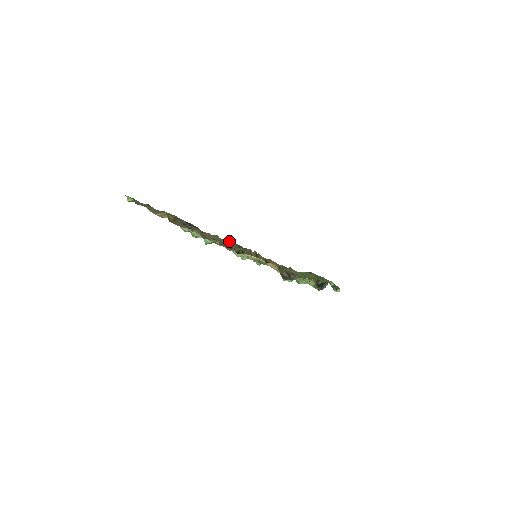
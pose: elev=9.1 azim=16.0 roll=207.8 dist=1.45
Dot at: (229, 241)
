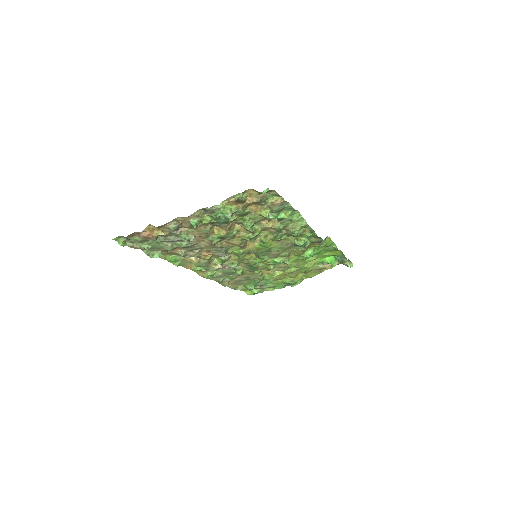
Dot at: (215, 226)
